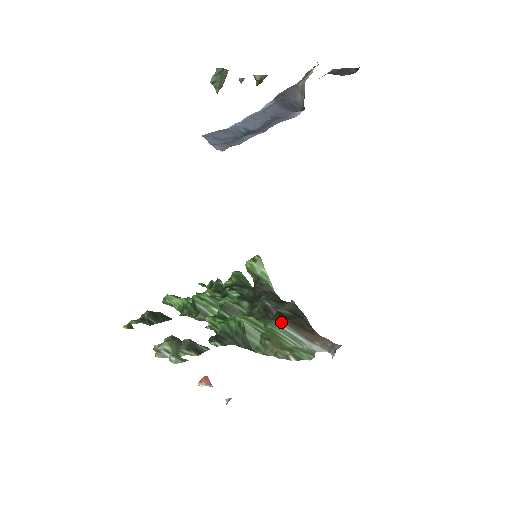
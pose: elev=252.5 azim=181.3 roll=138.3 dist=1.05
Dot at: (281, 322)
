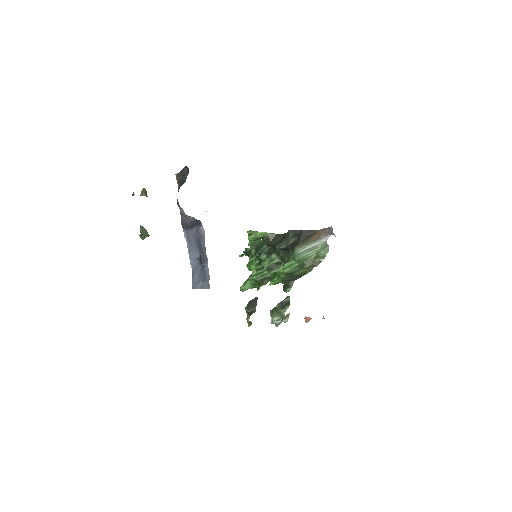
Dot at: (298, 249)
